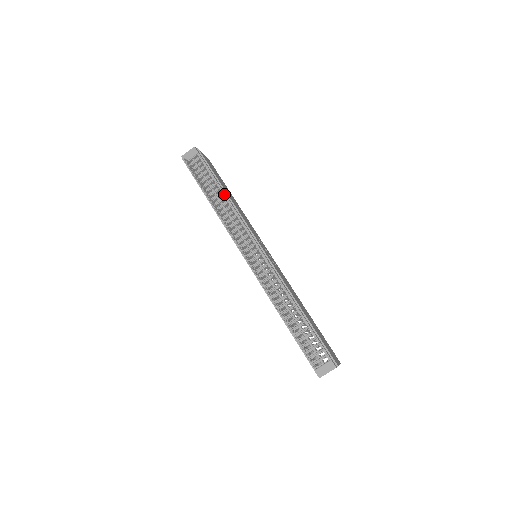
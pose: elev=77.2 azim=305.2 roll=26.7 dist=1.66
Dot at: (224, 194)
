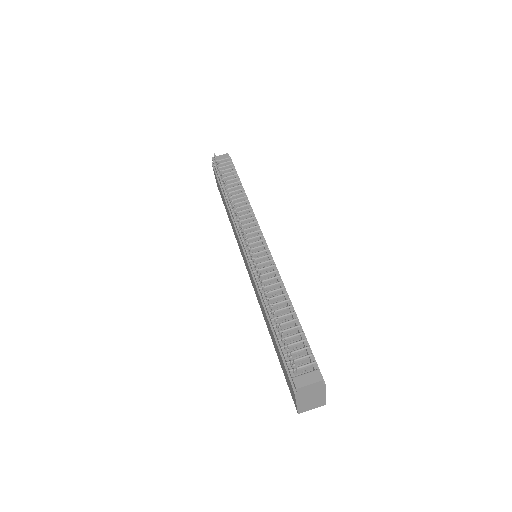
Dot at: (243, 191)
